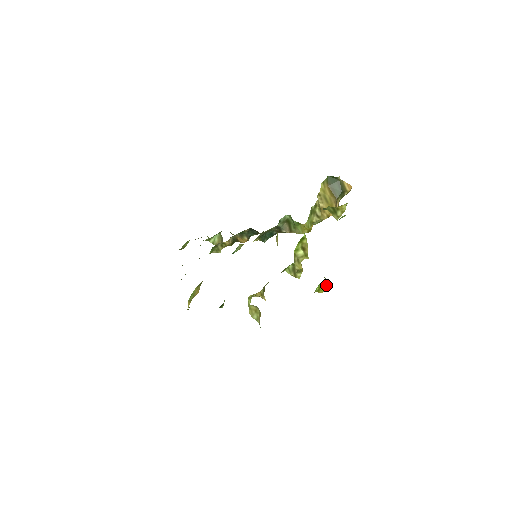
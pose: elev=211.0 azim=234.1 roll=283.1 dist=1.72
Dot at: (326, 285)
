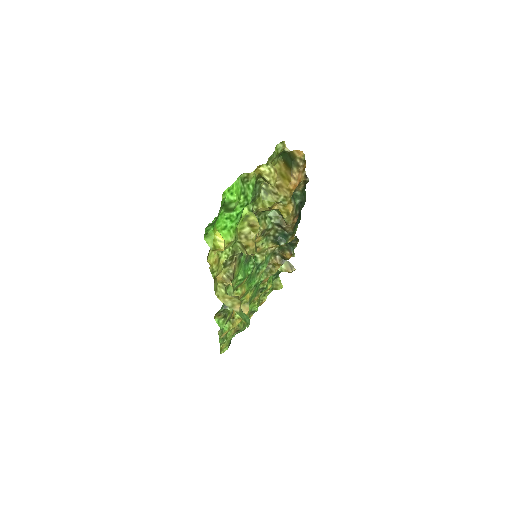
Dot at: (223, 241)
